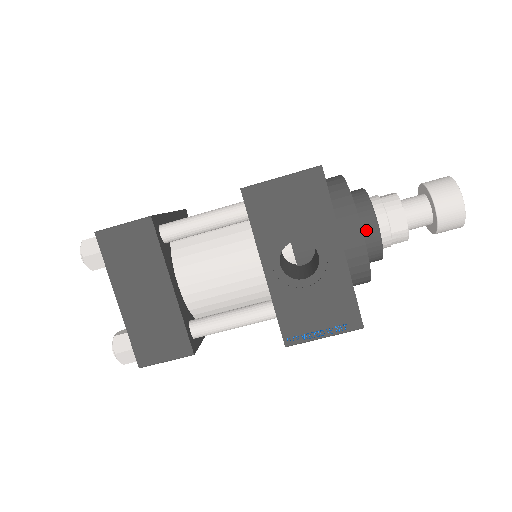
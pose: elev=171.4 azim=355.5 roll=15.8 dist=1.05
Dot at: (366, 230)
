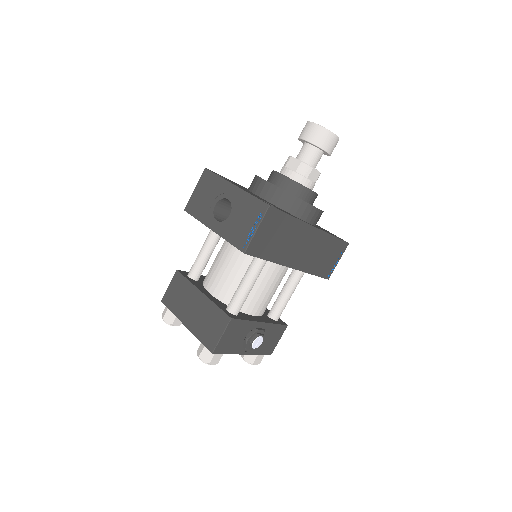
Dot at: (276, 181)
